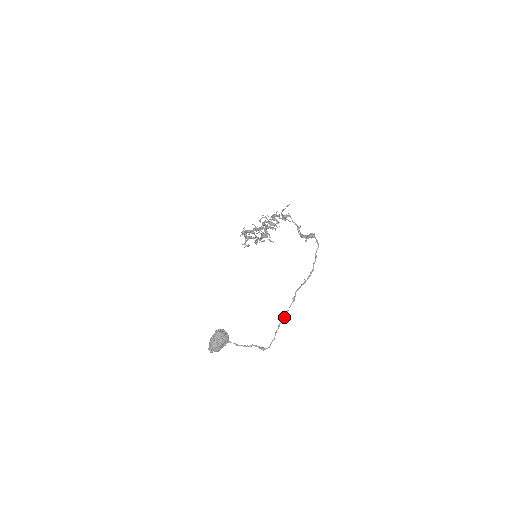
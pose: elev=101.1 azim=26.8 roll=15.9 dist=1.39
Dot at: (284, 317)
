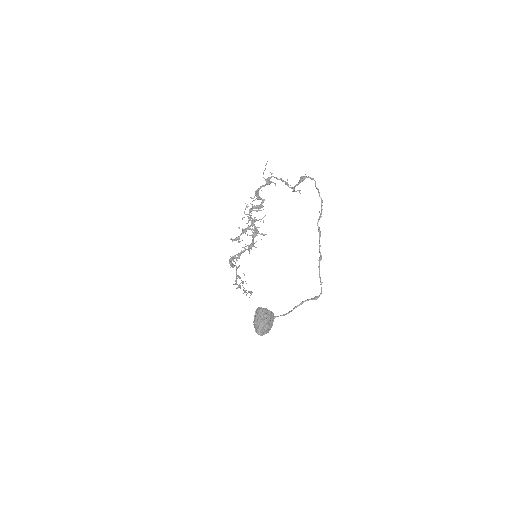
Dot at: occluded
